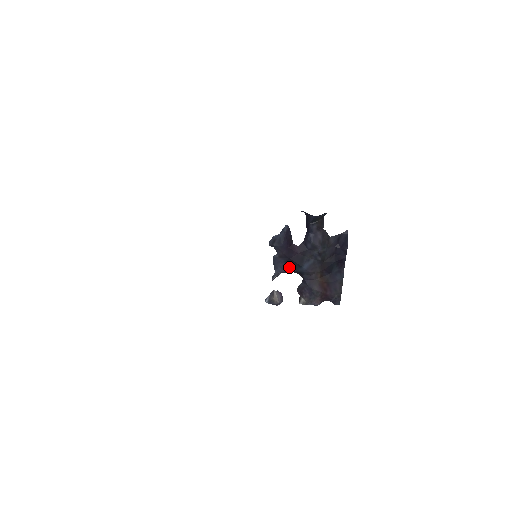
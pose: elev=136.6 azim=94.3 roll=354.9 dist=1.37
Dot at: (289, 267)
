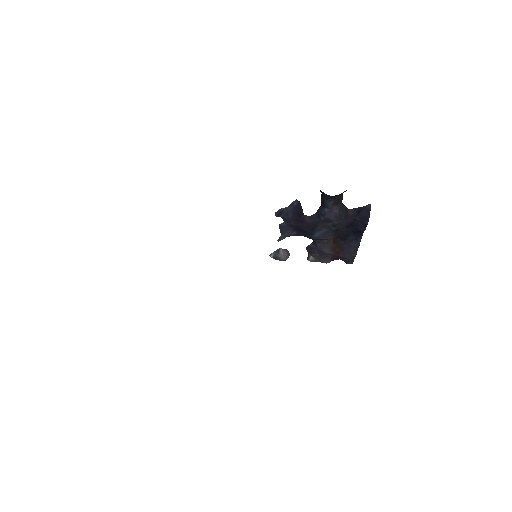
Dot at: (298, 233)
